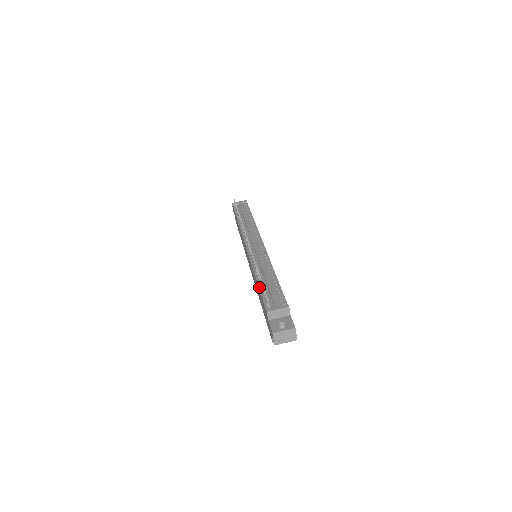
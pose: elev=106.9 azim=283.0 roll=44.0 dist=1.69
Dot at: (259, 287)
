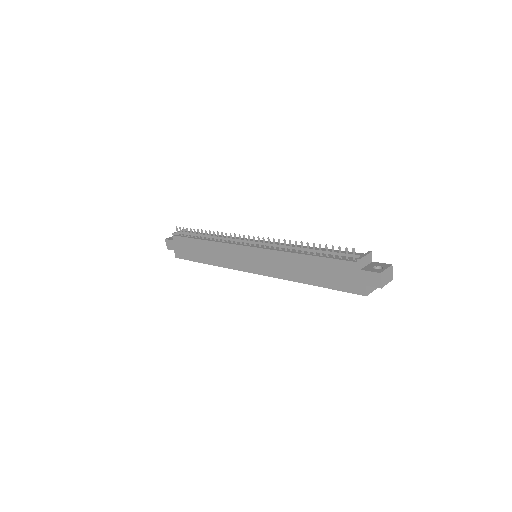
Dot at: (316, 255)
